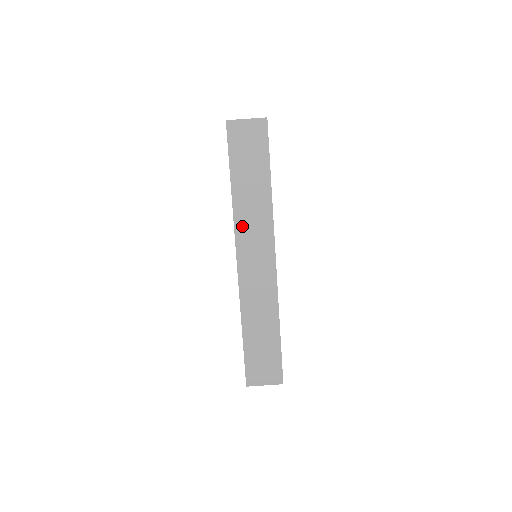
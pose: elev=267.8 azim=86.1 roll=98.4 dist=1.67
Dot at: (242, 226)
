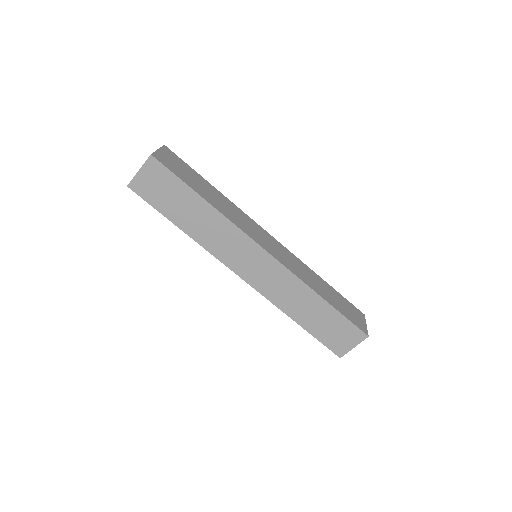
Dot at: (218, 250)
